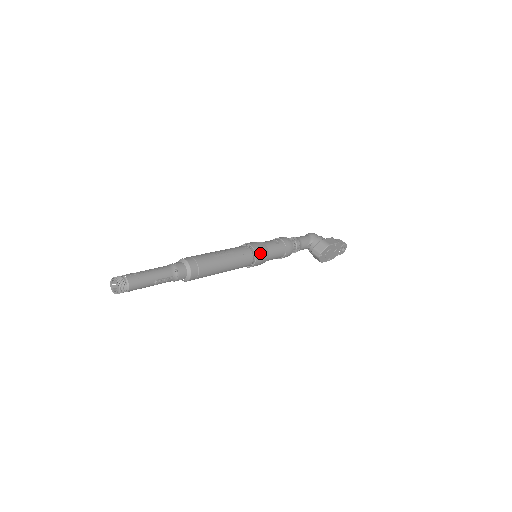
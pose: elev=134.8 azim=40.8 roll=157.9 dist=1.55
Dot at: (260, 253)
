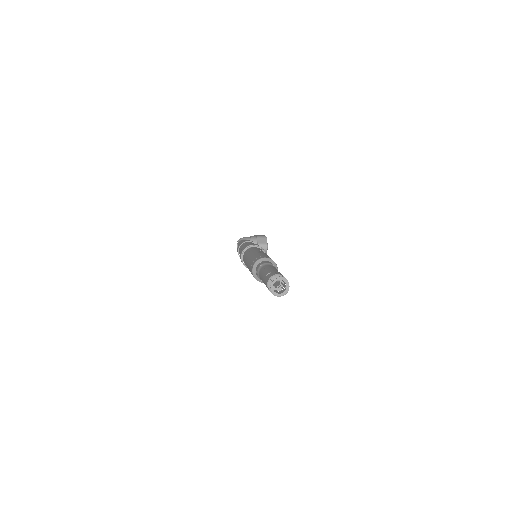
Dot at: occluded
